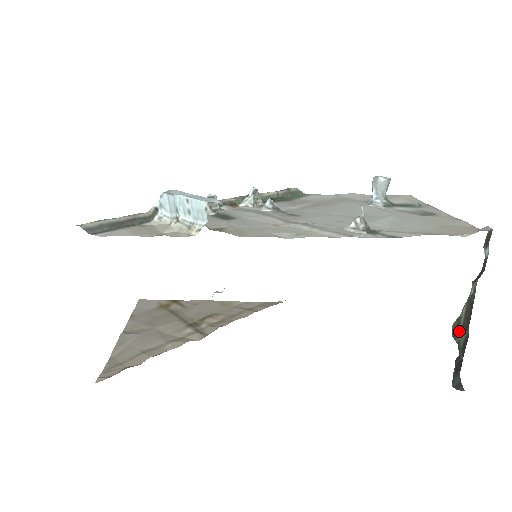
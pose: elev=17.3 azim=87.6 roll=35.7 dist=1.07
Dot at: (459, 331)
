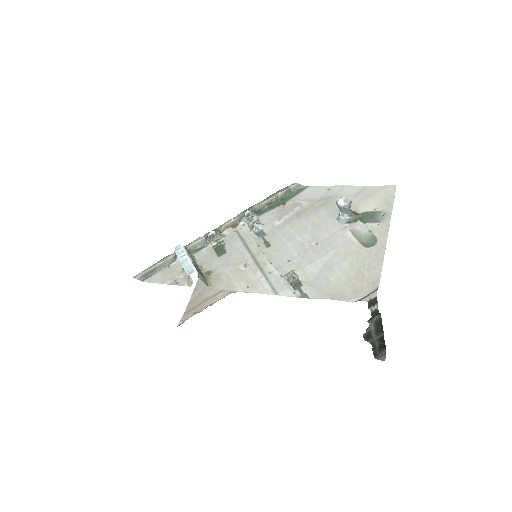
Dot at: (372, 336)
